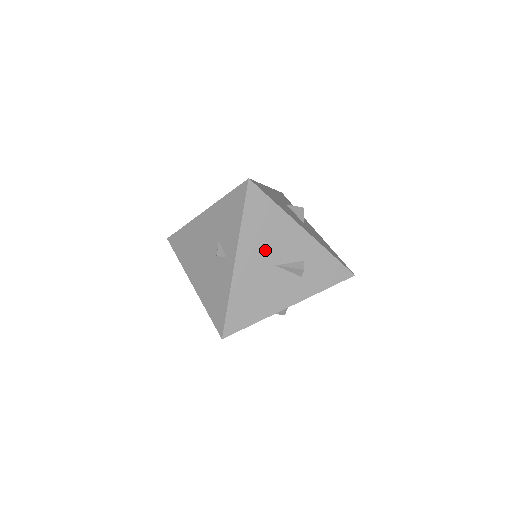
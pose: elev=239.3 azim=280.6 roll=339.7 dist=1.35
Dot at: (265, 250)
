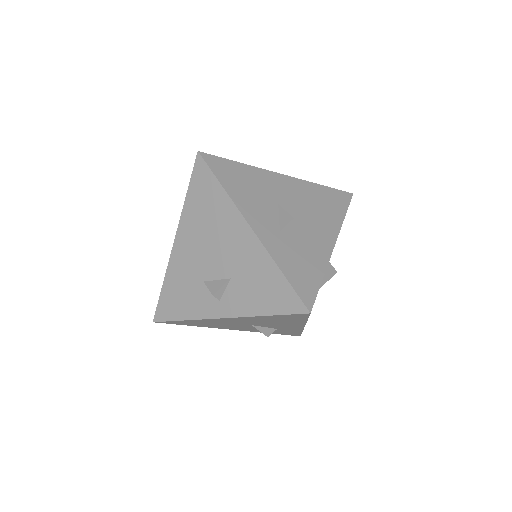
Dot at: (256, 322)
